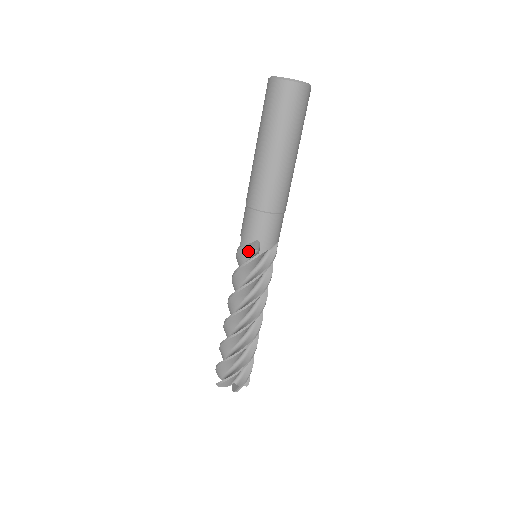
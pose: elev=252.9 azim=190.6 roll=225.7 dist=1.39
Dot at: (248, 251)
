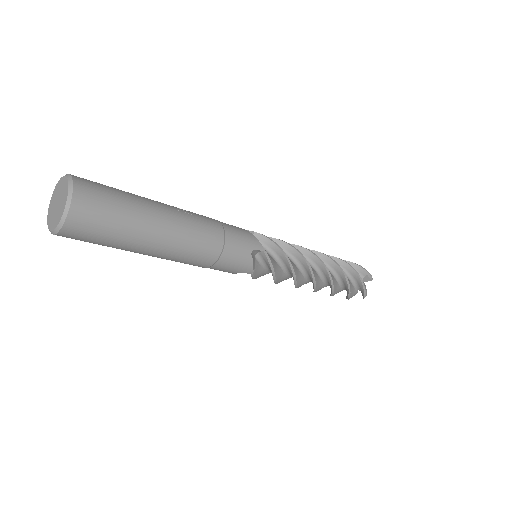
Dot at: occluded
